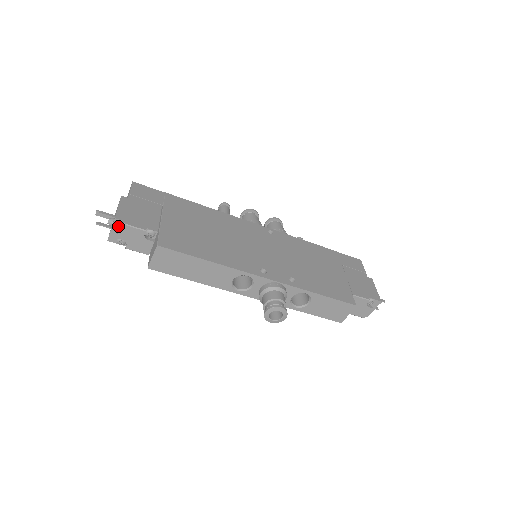
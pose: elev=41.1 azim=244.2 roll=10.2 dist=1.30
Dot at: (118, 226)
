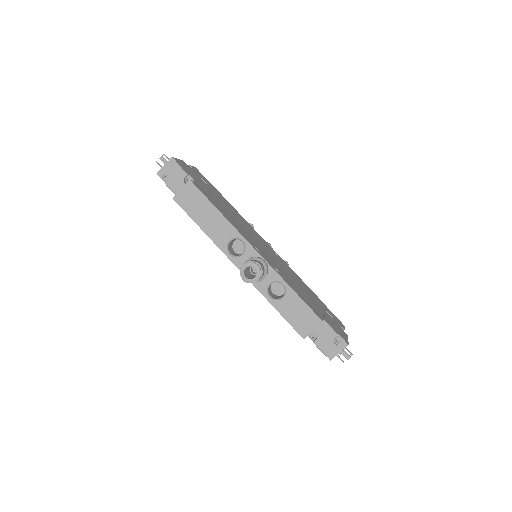
Dot at: (171, 164)
